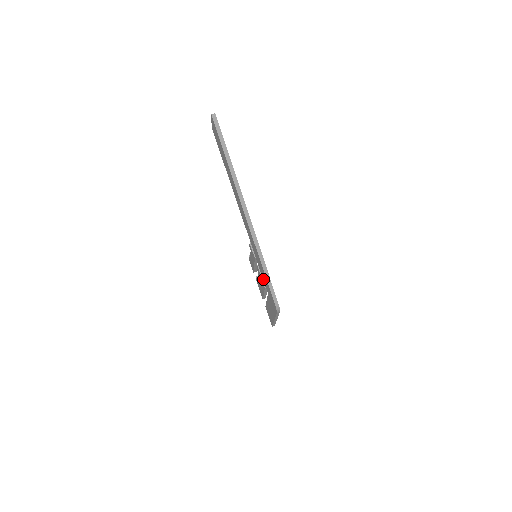
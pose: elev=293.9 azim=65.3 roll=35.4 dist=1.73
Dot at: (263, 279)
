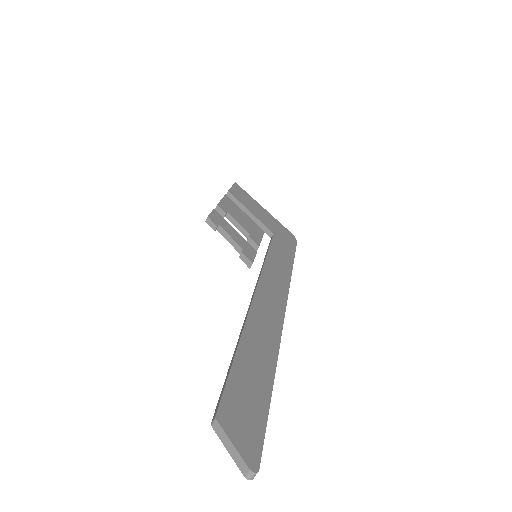
Dot at: occluded
